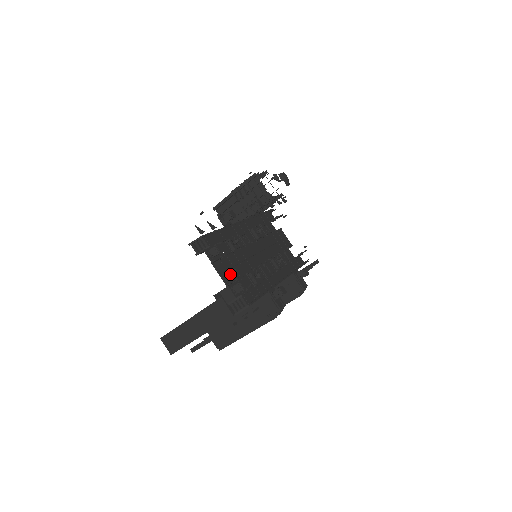
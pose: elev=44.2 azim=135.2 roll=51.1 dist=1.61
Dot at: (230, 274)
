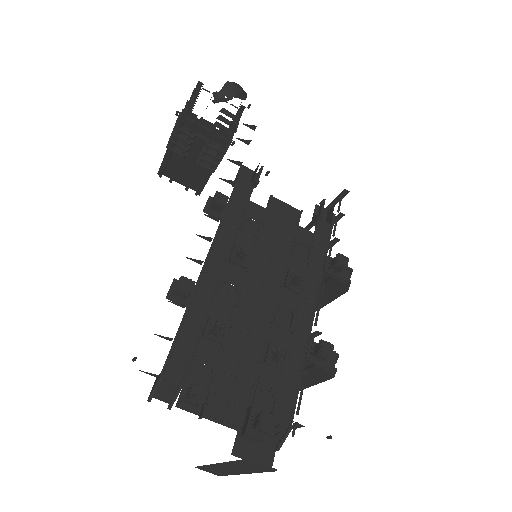
Dot at: (237, 400)
